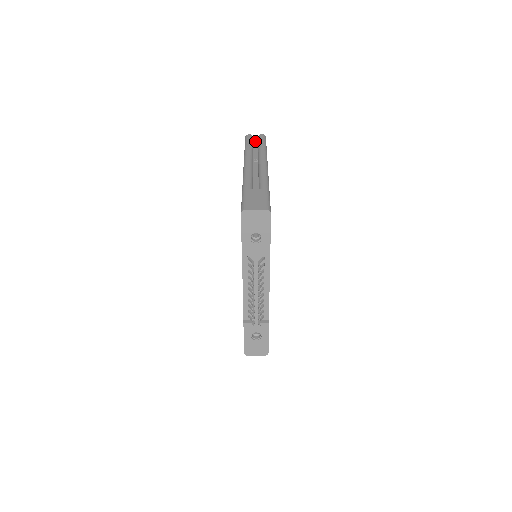
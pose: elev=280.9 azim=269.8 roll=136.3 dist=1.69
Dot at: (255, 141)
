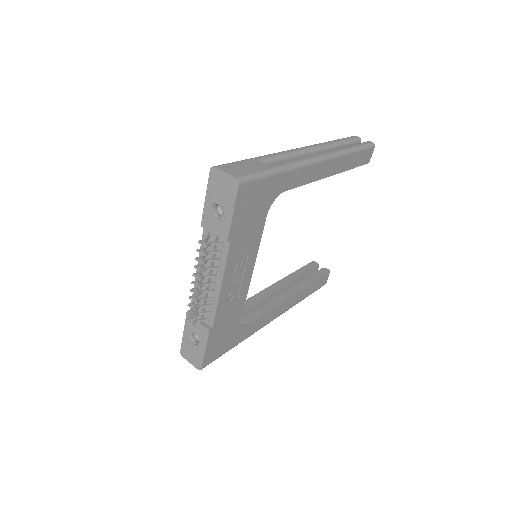
Dot at: occluded
